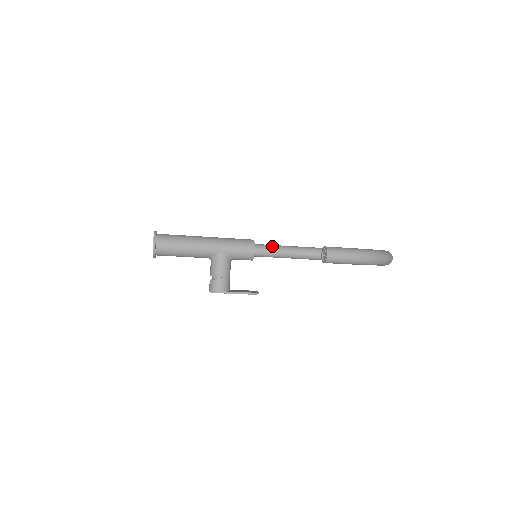
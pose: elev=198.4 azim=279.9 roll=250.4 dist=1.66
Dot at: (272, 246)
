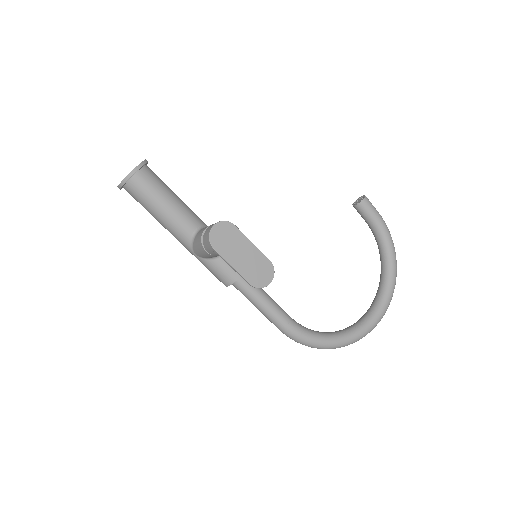
Dot at: occluded
